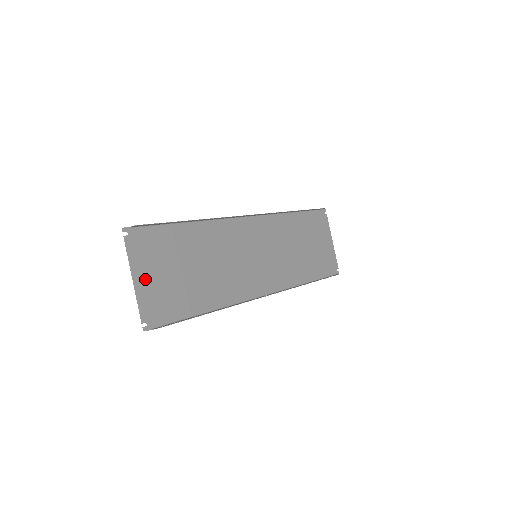
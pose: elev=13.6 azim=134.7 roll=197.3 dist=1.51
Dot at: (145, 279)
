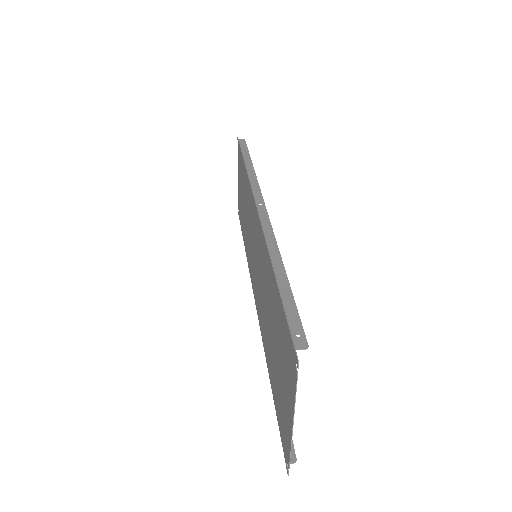
Dot at: (288, 408)
